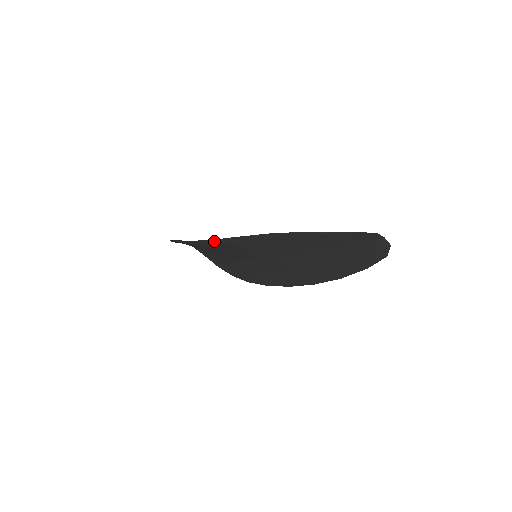
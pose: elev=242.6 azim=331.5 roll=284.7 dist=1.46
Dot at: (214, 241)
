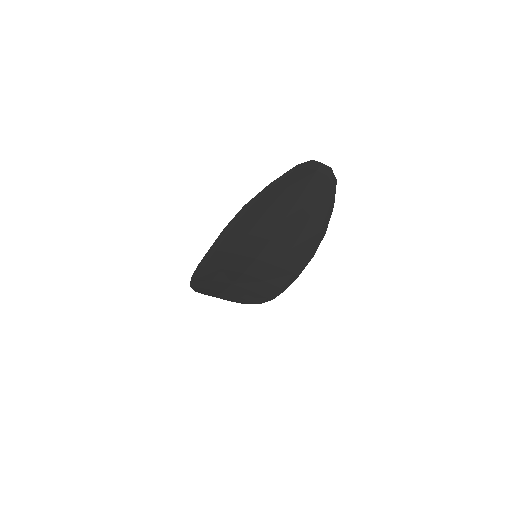
Dot at: (212, 249)
